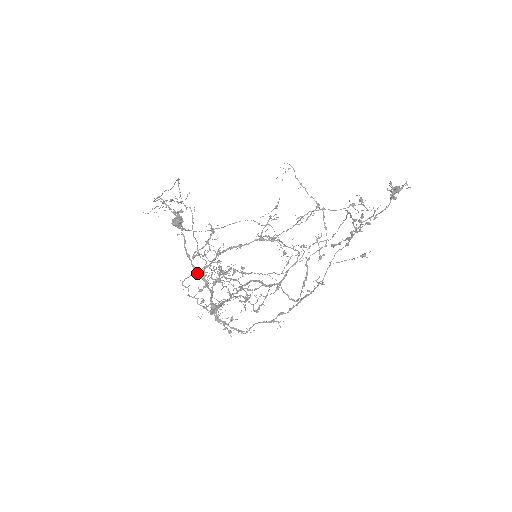
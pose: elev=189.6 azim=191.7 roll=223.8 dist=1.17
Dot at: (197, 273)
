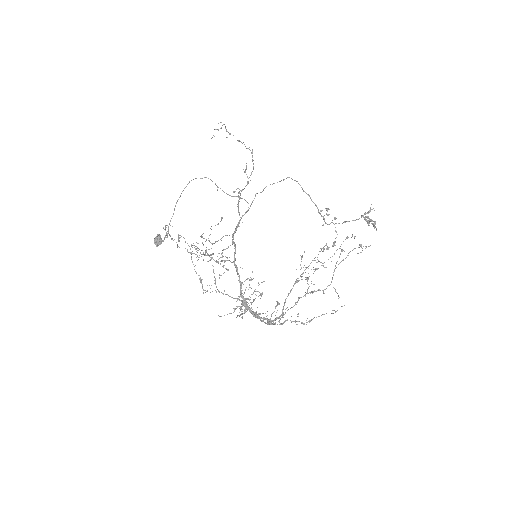
Dot at: occluded
